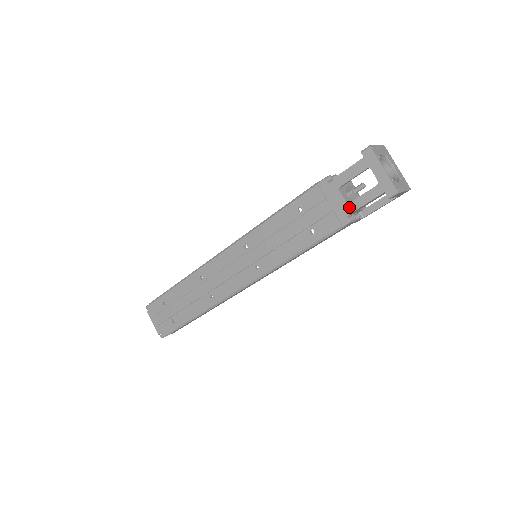
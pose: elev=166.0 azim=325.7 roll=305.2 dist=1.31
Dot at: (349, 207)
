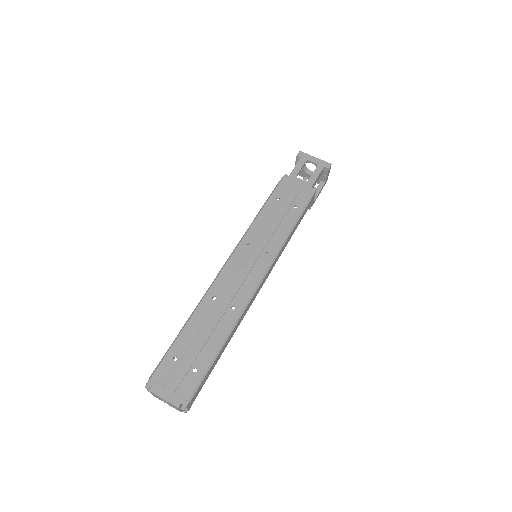
Dot at: (309, 183)
